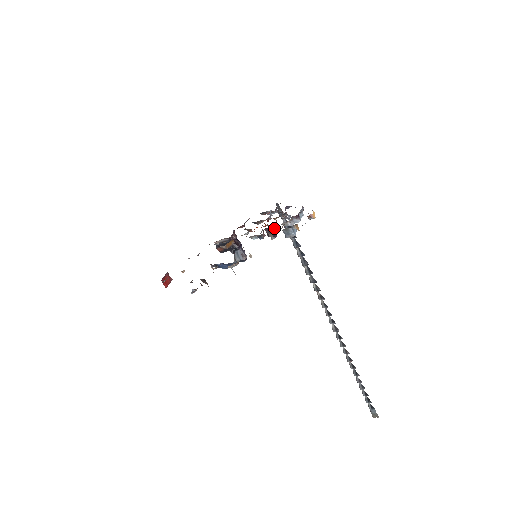
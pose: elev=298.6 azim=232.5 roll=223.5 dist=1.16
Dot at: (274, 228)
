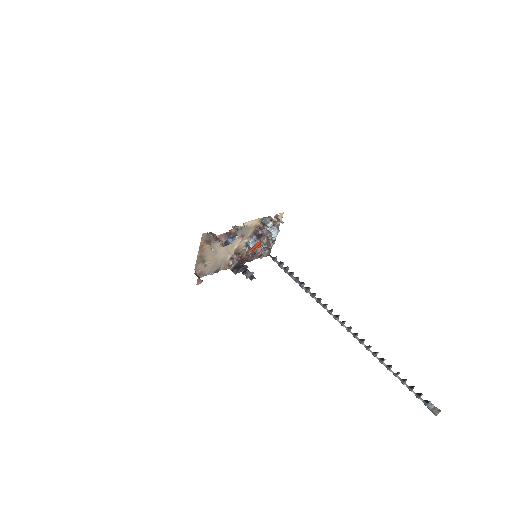
Dot at: (261, 234)
